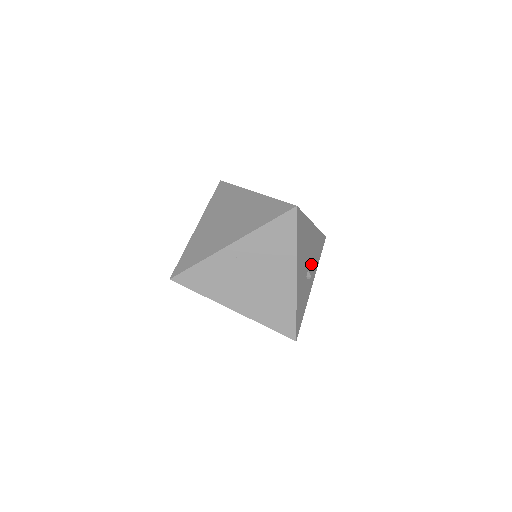
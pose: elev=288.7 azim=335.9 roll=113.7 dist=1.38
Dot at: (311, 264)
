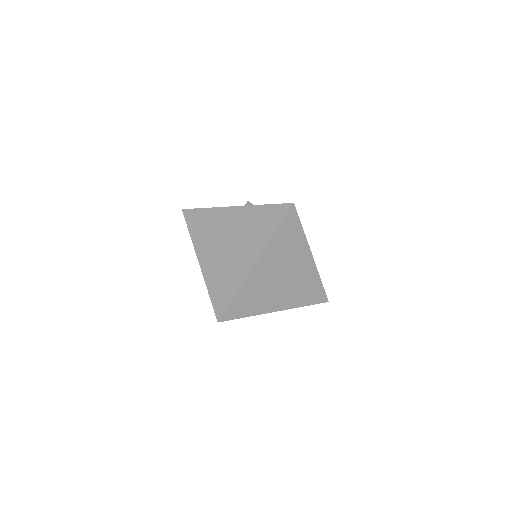
Dot at: occluded
